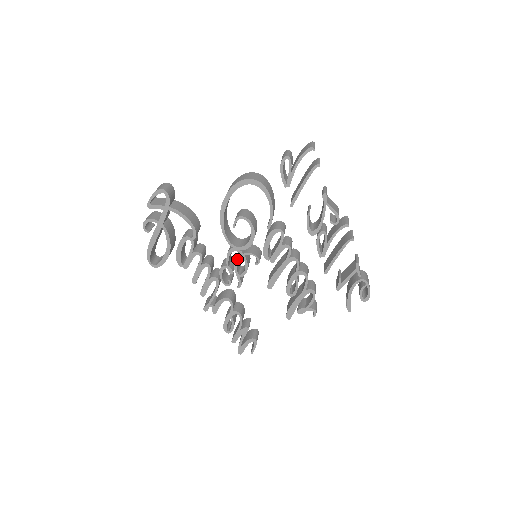
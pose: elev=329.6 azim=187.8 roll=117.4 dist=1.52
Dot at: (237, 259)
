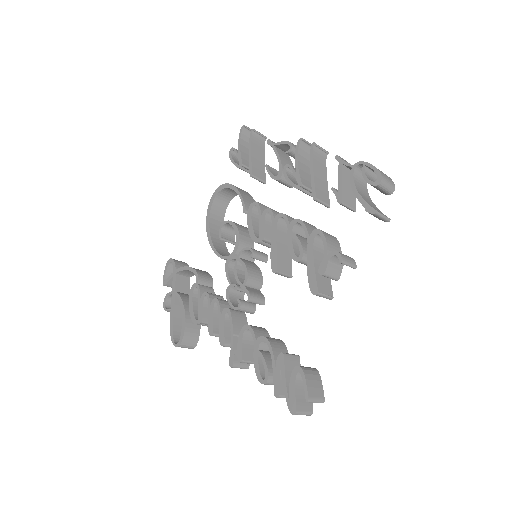
Dot at: (235, 268)
